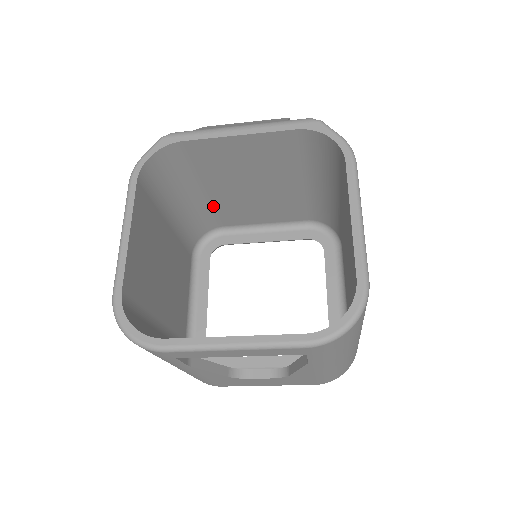
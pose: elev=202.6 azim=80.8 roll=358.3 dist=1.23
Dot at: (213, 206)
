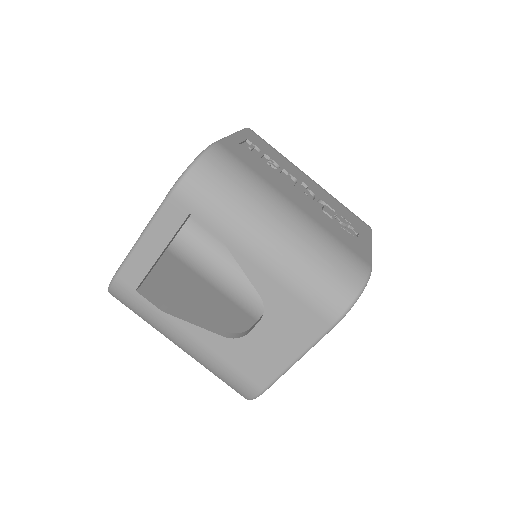
Dot at: occluded
